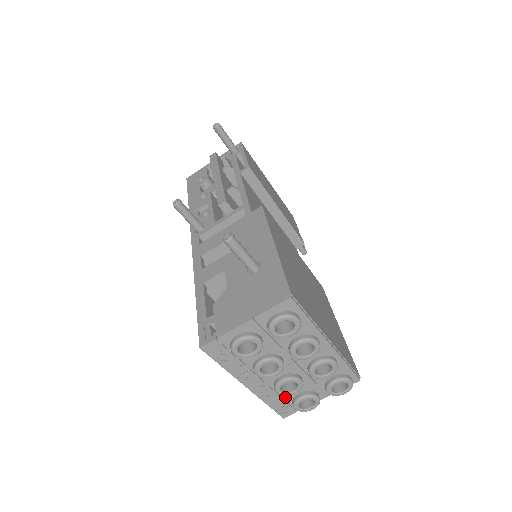
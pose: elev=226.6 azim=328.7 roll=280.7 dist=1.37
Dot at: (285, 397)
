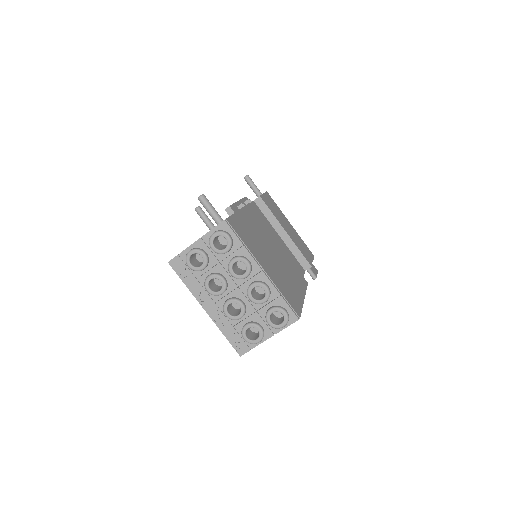
Dot at: (237, 329)
